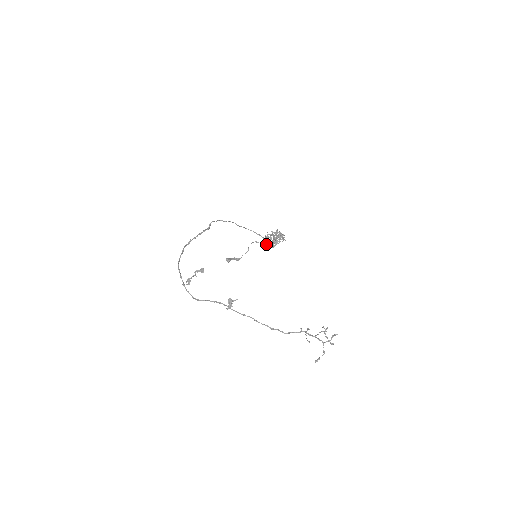
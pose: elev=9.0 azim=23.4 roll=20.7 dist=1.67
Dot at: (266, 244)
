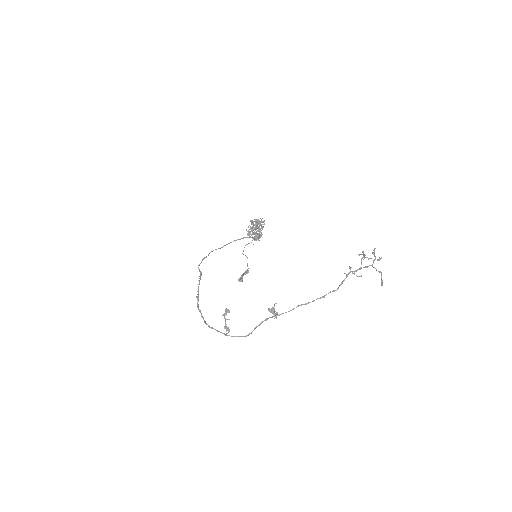
Dot at: (254, 239)
